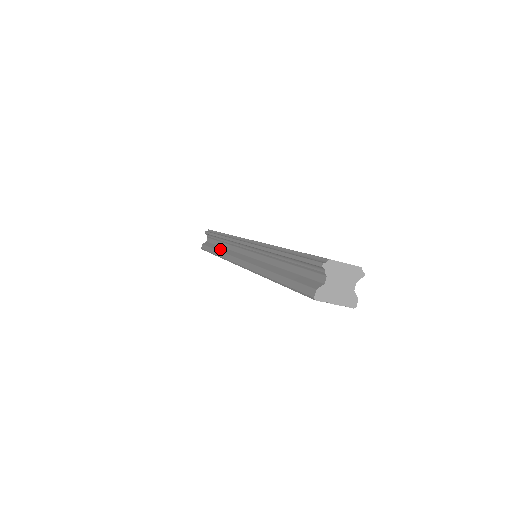
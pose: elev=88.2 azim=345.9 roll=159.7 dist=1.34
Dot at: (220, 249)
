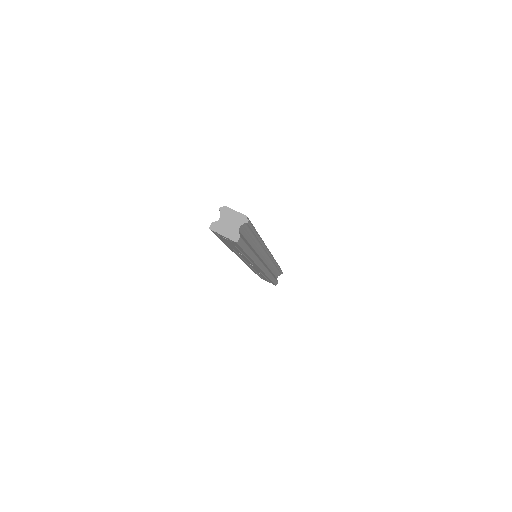
Dot at: occluded
